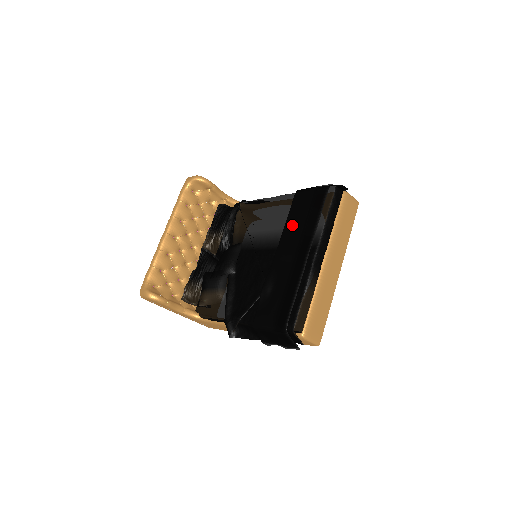
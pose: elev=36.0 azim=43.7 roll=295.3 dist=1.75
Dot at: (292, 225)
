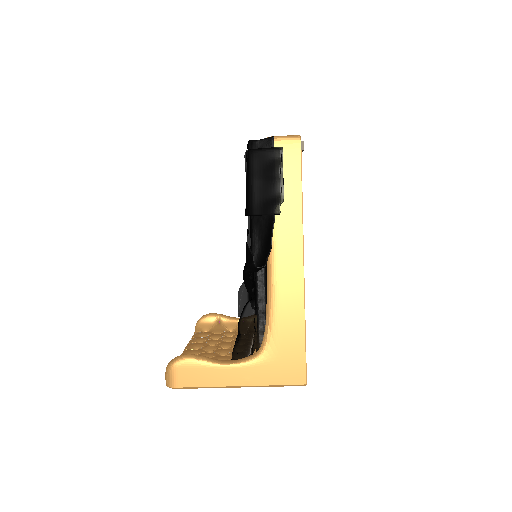
Dot at: occluded
